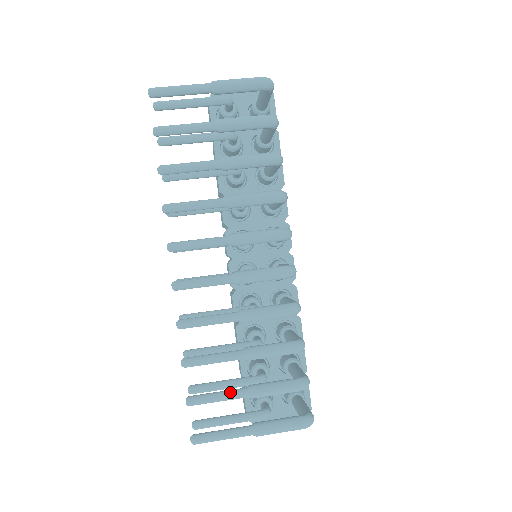
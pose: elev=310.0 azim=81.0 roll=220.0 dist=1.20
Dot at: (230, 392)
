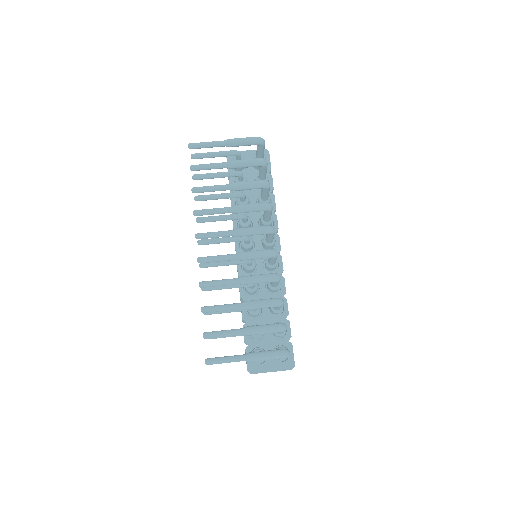
Dot at: (232, 330)
